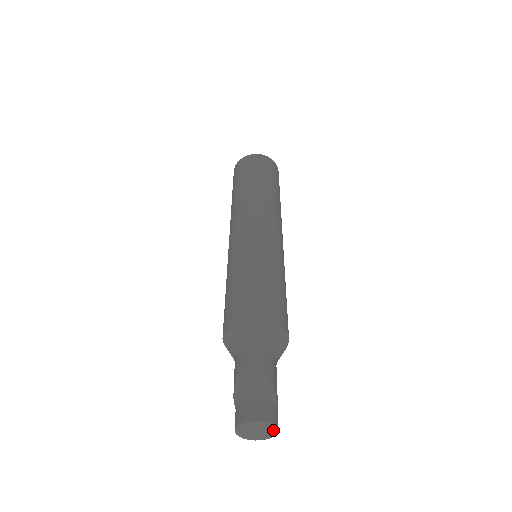
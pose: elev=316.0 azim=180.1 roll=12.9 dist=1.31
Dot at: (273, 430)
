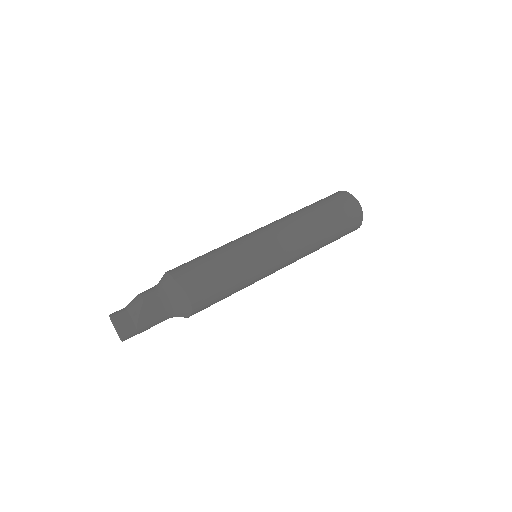
Dot at: (119, 334)
